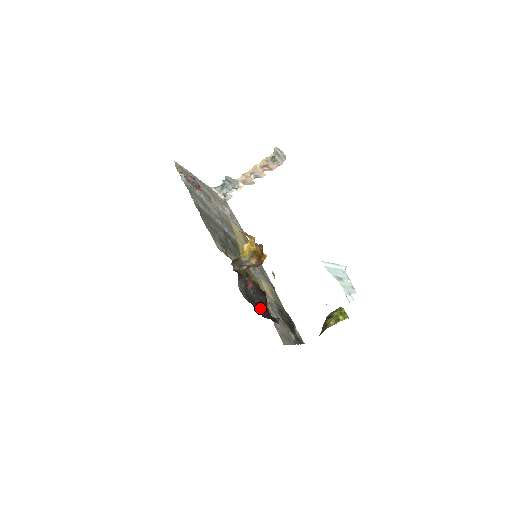
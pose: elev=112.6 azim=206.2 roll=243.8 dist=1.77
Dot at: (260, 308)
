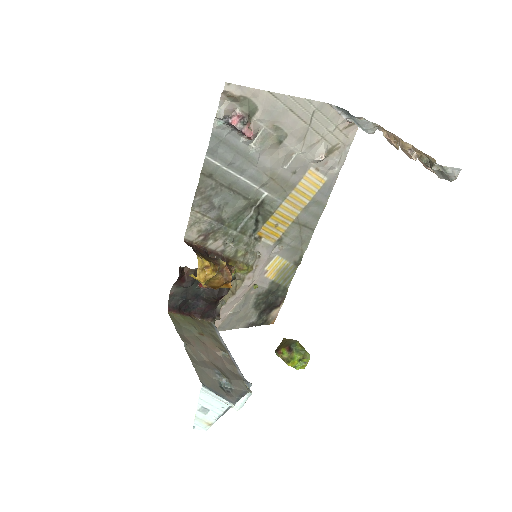
Dot at: (200, 303)
